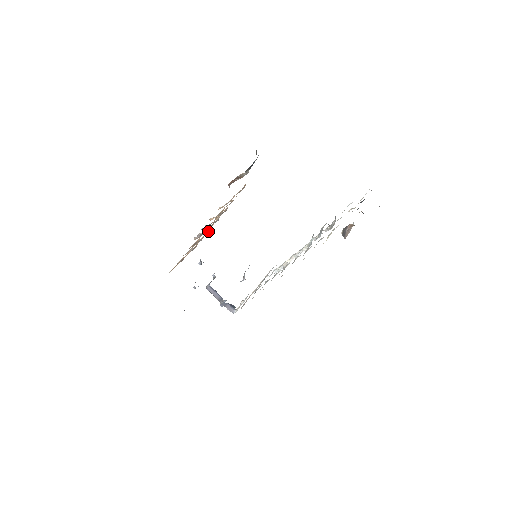
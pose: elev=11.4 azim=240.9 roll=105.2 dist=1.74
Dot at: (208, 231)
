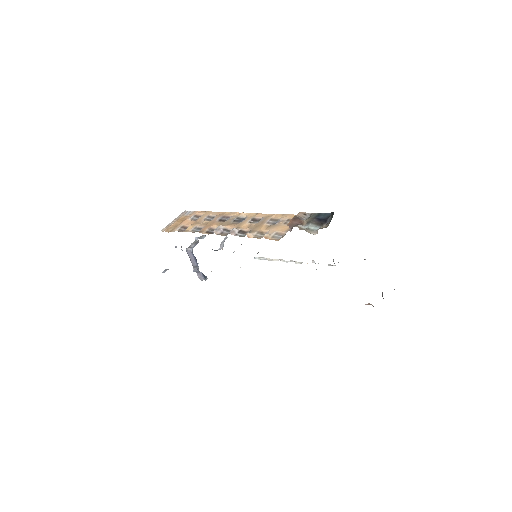
Dot at: (226, 221)
